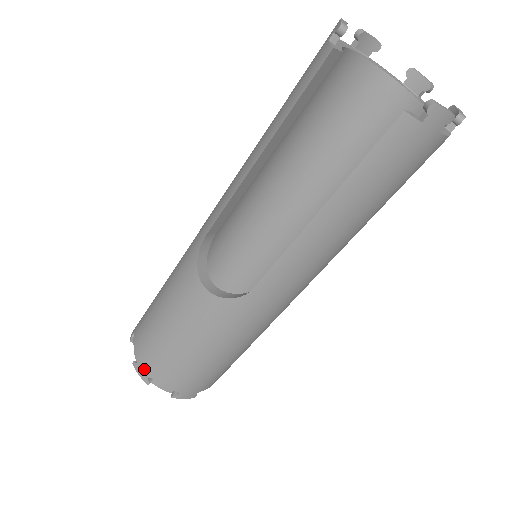
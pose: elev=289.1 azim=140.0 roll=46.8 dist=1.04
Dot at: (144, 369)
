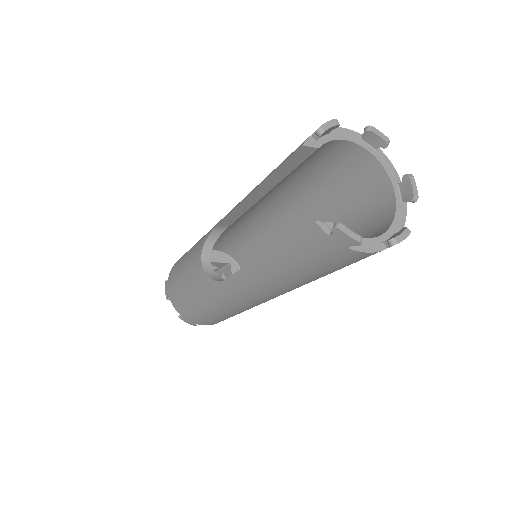
Dot at: (168, 289)
